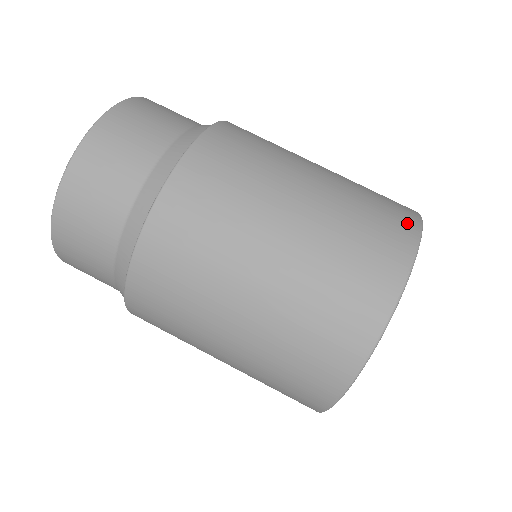
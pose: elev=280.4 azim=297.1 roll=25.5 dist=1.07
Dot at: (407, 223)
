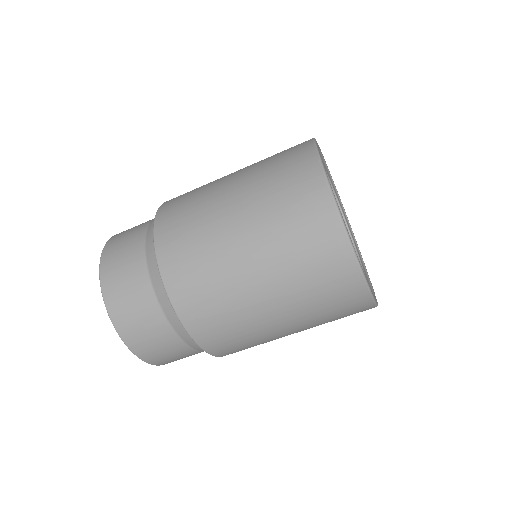
Dot at: (318, 197)
